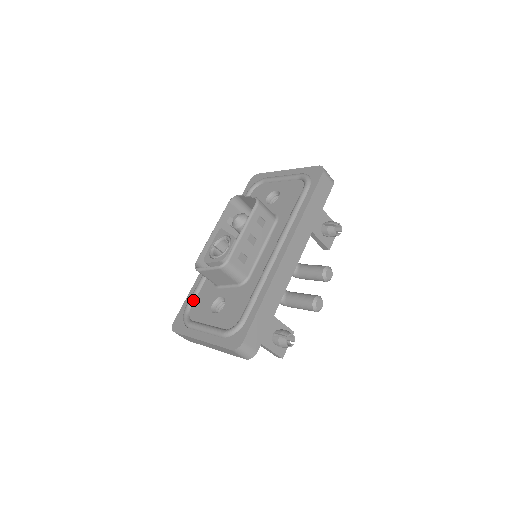
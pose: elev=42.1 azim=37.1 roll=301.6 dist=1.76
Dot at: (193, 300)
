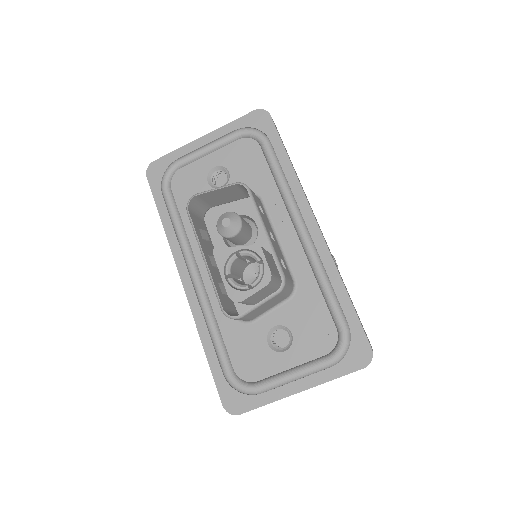
Dot at: (228, 360)
